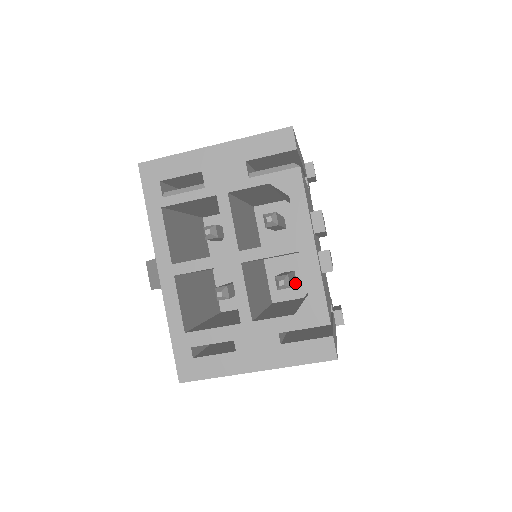
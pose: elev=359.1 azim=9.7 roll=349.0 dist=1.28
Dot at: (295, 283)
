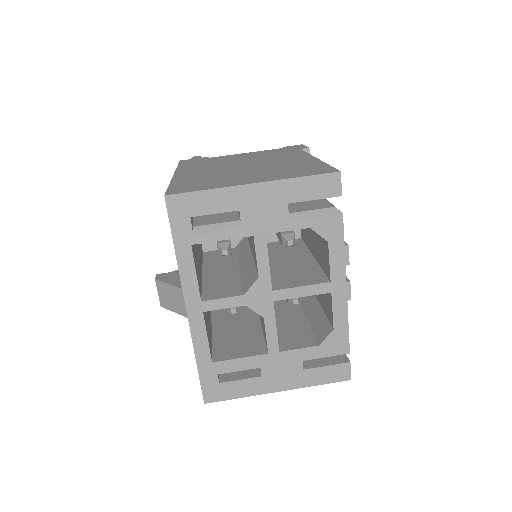
Dot at: occluded
